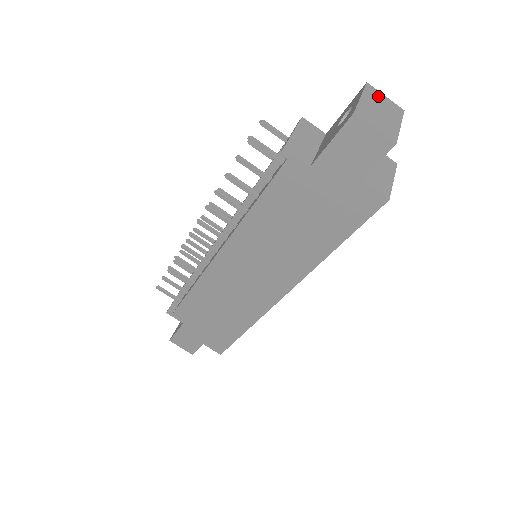
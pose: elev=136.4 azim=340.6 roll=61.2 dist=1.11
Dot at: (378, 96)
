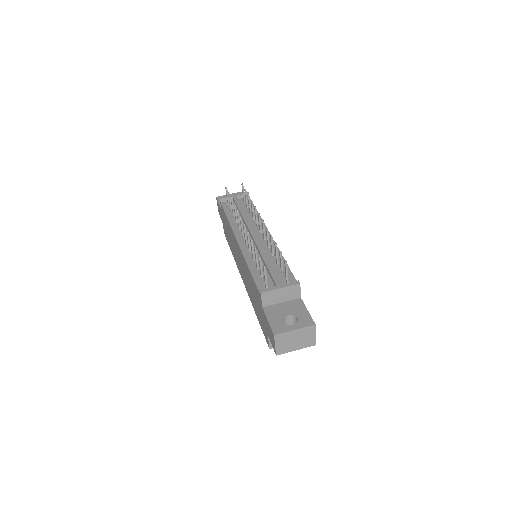
Dot at: (310, 333)
